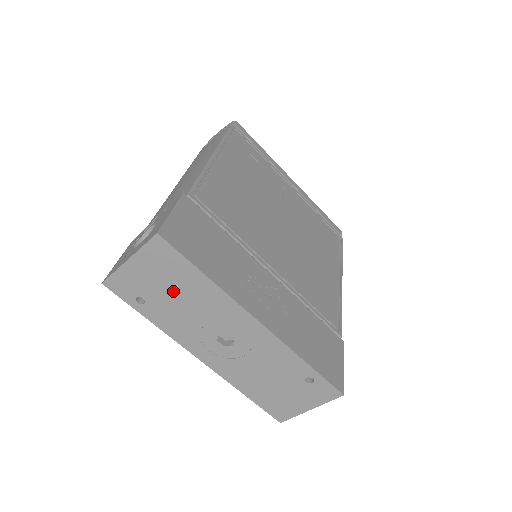
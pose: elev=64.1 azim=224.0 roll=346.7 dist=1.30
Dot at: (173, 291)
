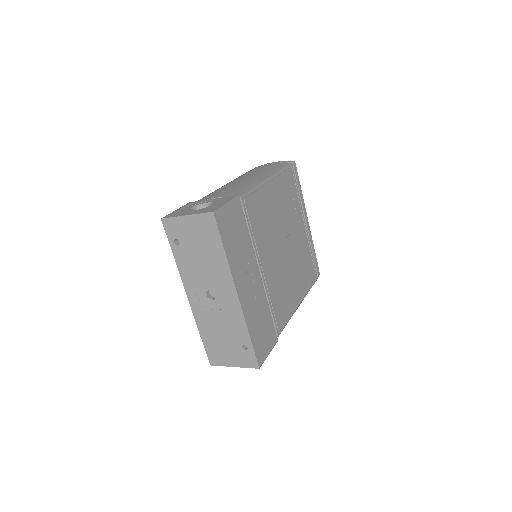
Dot at: (200, 248)
